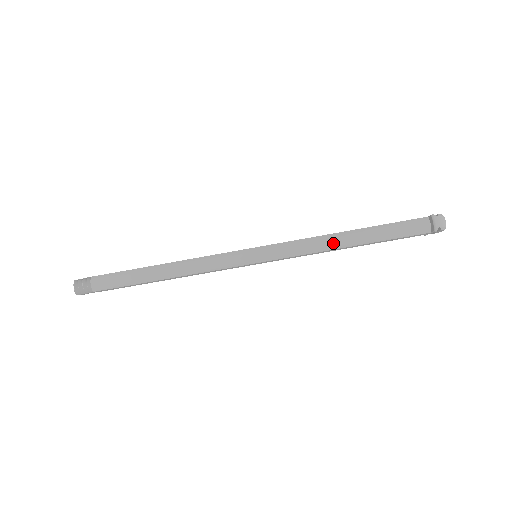
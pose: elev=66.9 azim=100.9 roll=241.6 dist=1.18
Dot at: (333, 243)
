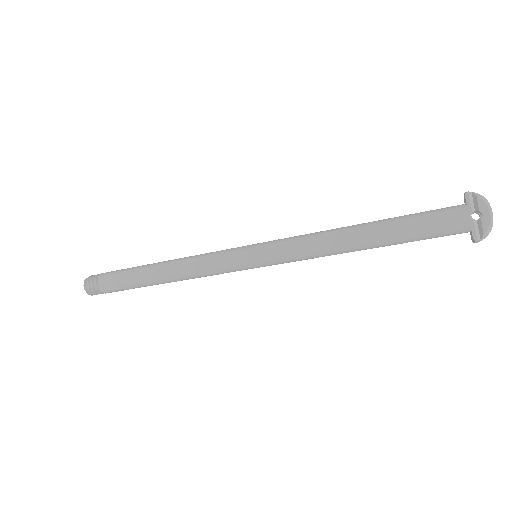
Dot at: occluded
